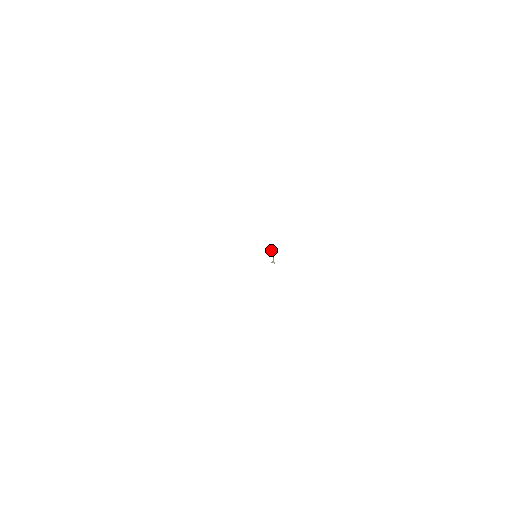
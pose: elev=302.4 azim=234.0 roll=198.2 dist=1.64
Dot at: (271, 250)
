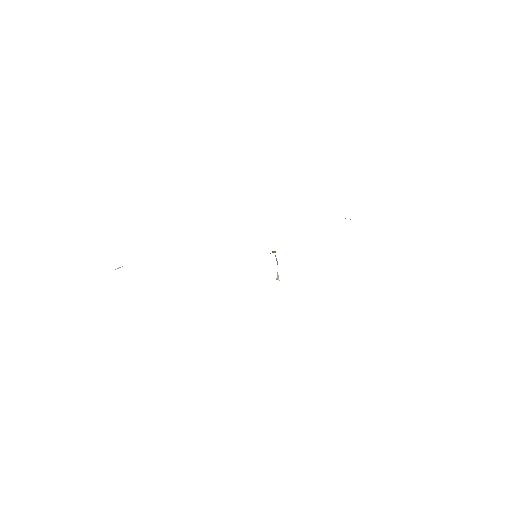
Dot at: (276, 260)
